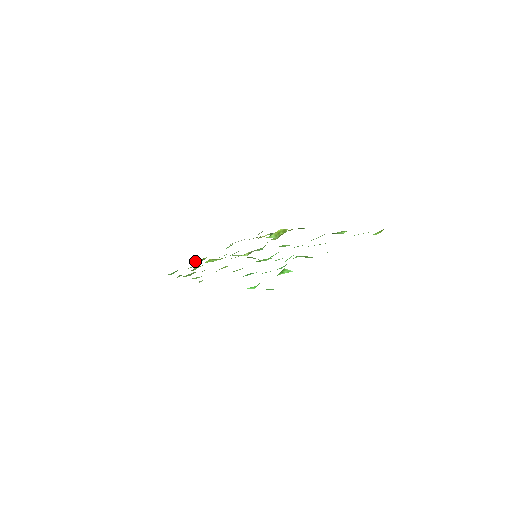
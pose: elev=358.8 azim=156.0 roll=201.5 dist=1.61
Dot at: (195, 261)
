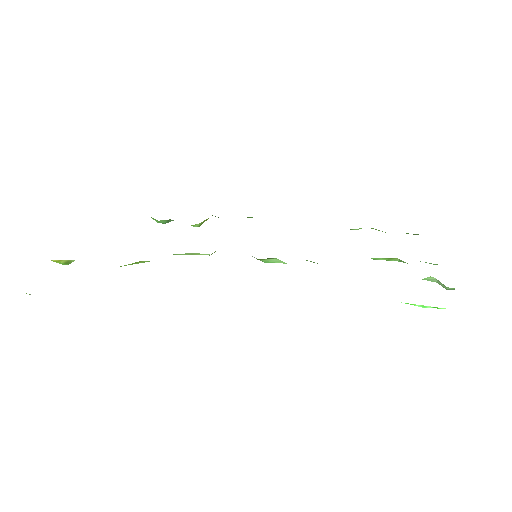
Dot at: (61, 263)
